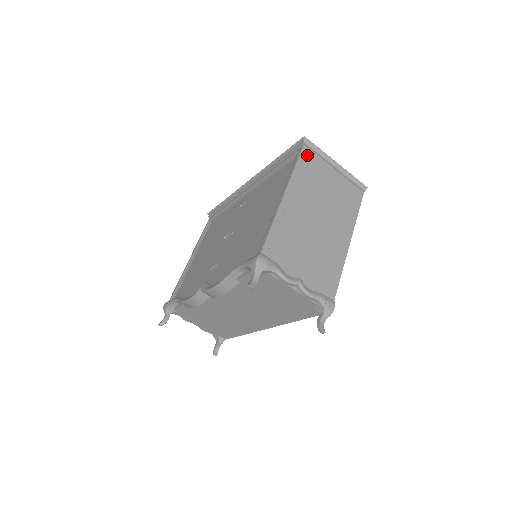
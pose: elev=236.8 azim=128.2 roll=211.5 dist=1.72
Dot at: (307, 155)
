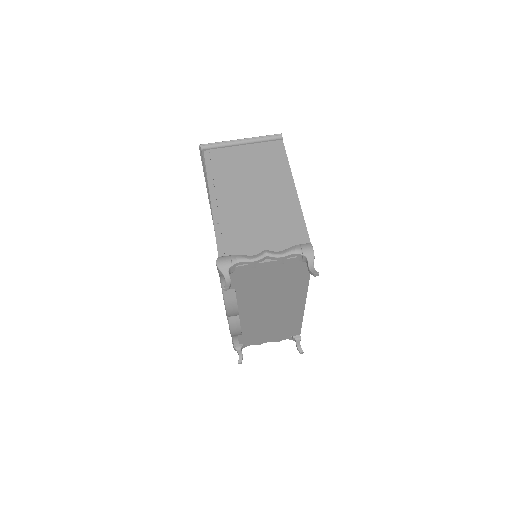
Dot at: (212, 156)
